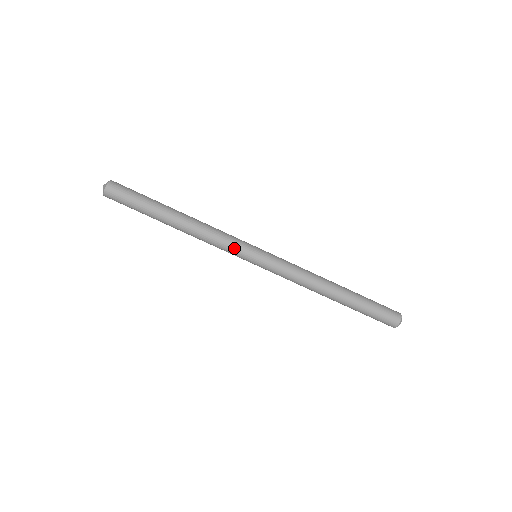
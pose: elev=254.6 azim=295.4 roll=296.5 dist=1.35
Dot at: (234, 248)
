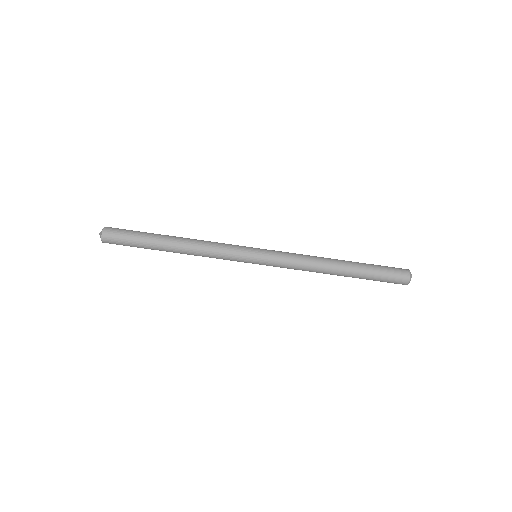
Dot at: (232, 259)
